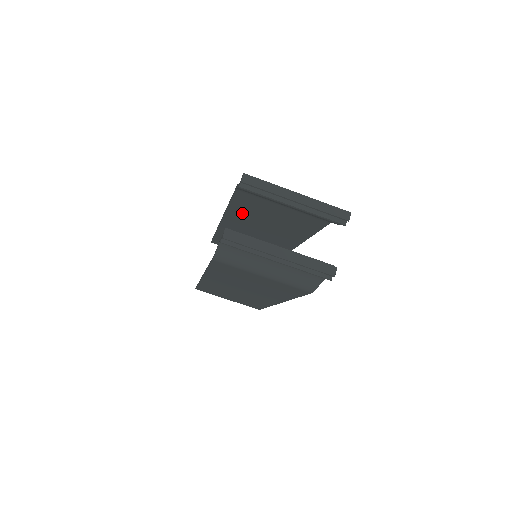
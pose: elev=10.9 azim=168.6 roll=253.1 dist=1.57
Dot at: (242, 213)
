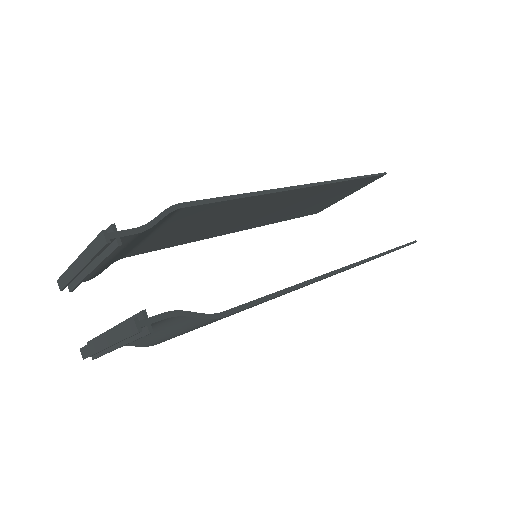
Dot at: (200, 235)
